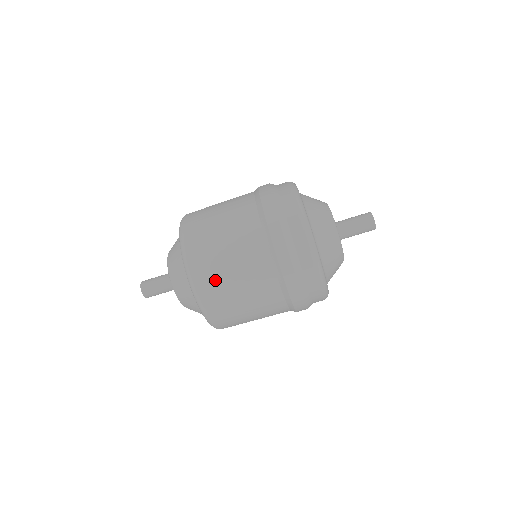
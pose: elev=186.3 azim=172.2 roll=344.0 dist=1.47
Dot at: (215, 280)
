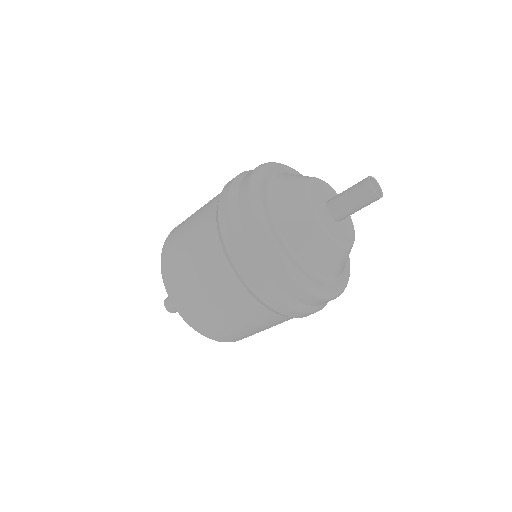
Dot at: (240, 336)
